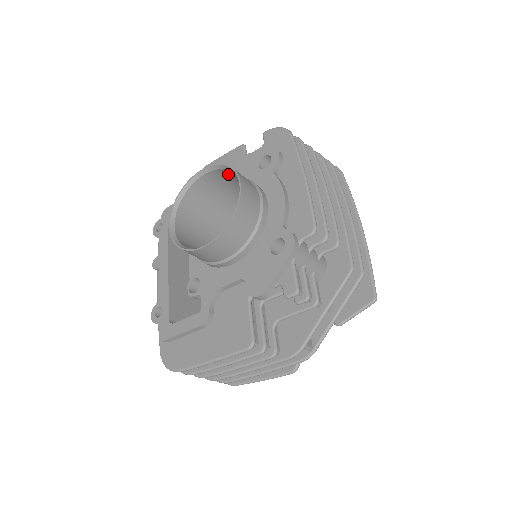
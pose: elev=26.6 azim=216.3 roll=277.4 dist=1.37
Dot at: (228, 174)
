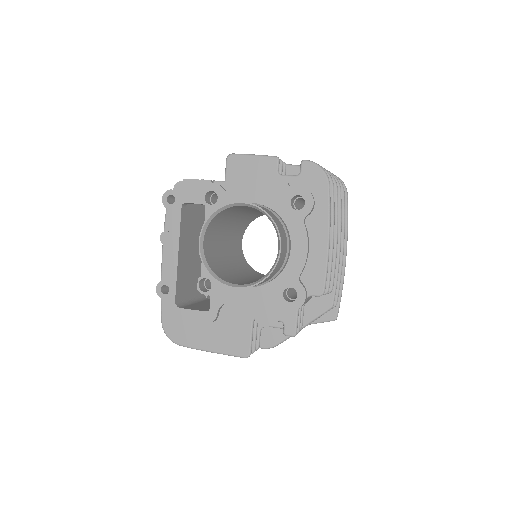
Dot at: occluded
